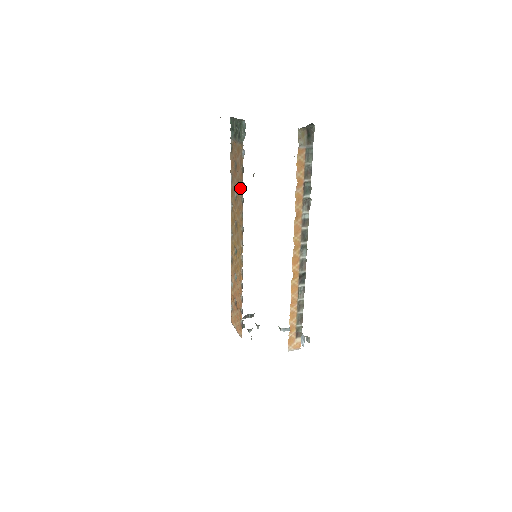
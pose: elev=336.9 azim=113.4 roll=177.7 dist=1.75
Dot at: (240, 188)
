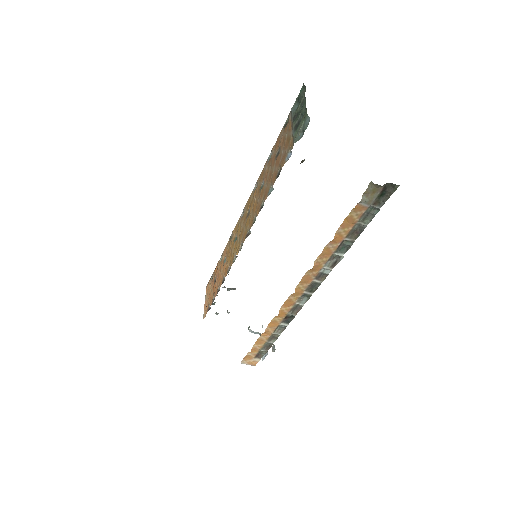
Dot at: (267, 188)
